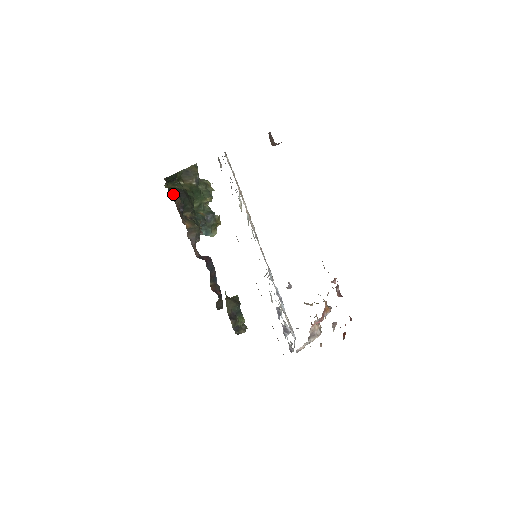
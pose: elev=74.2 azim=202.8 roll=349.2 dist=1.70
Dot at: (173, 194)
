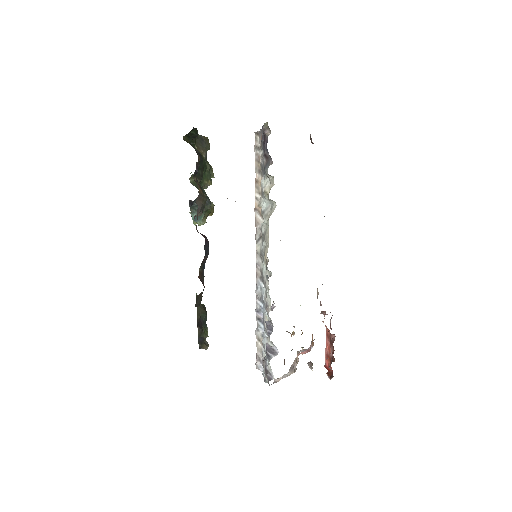
Dot at: occluded
